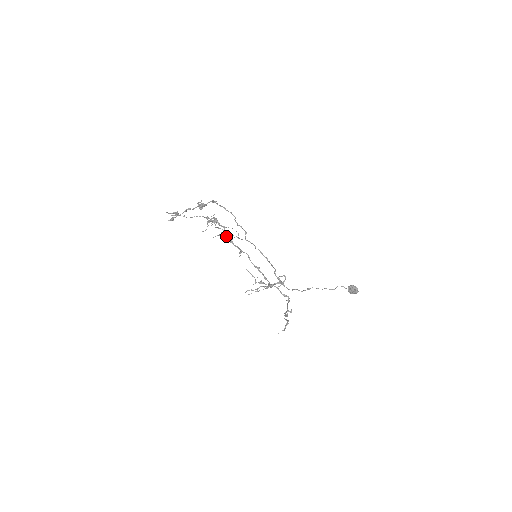
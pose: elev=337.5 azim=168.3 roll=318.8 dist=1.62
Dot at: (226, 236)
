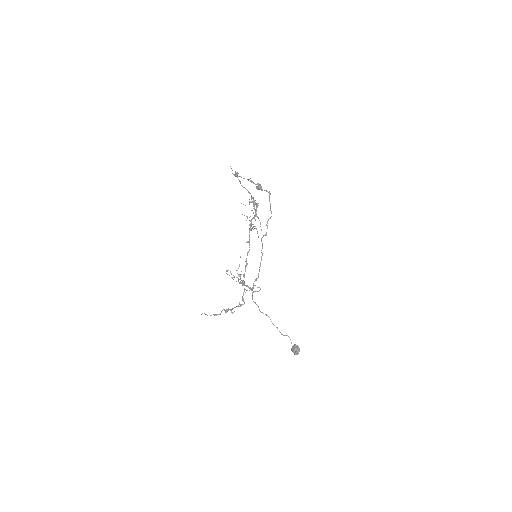
Dot at: (251, 222)
